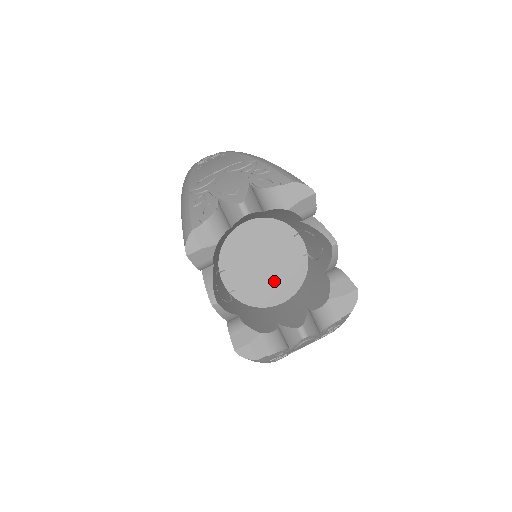
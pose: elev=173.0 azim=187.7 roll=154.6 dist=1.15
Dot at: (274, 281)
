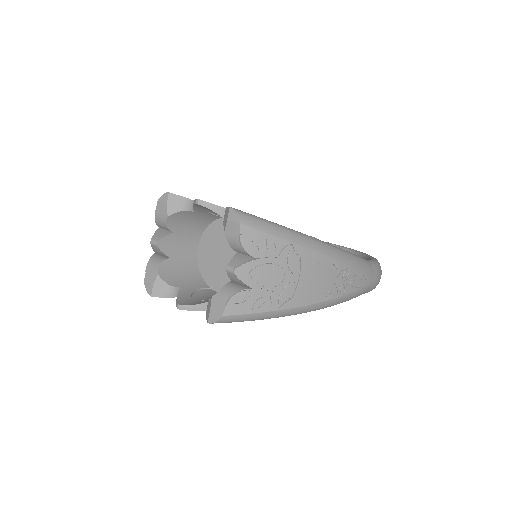
Dot at: occluded
